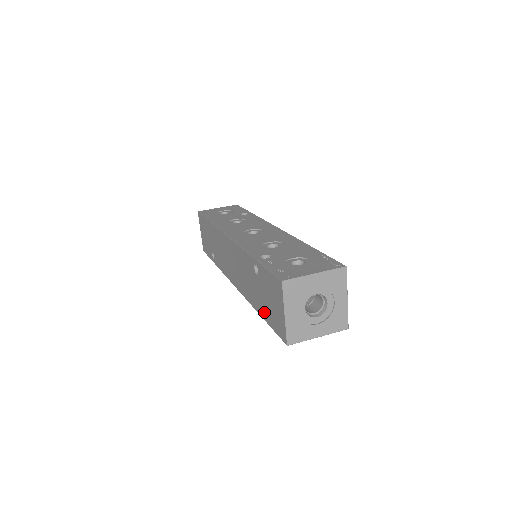
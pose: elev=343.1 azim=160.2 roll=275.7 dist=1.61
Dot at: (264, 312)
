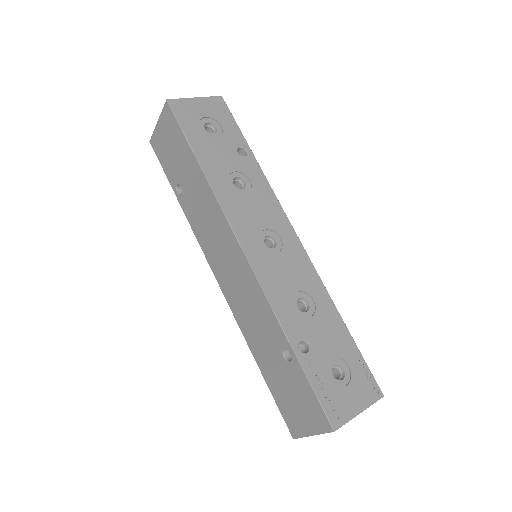
Dot at: (270, 380)
